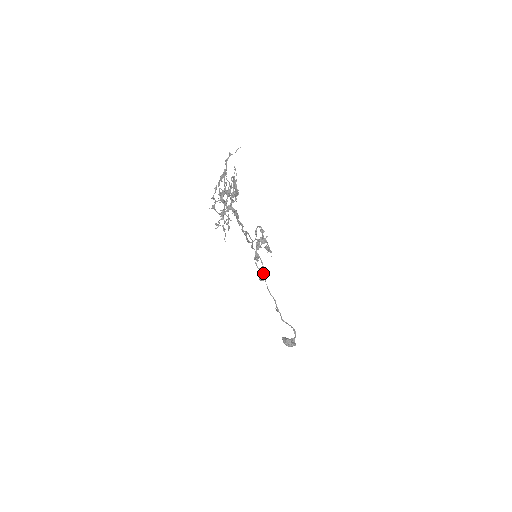
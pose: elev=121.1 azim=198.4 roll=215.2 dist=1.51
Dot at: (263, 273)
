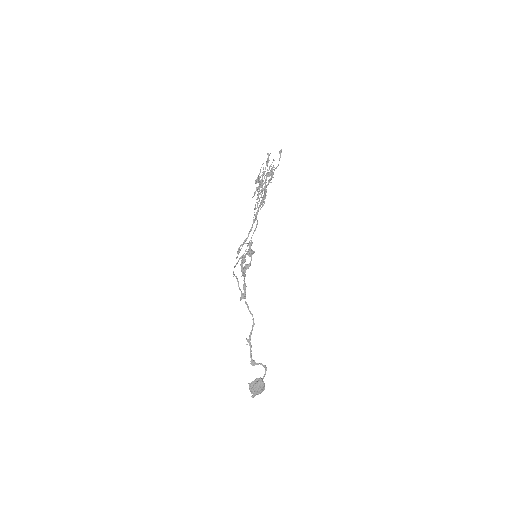
Dot at: (245, 290)
